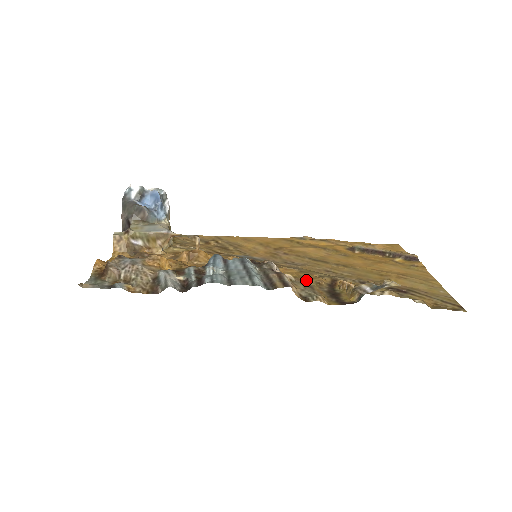
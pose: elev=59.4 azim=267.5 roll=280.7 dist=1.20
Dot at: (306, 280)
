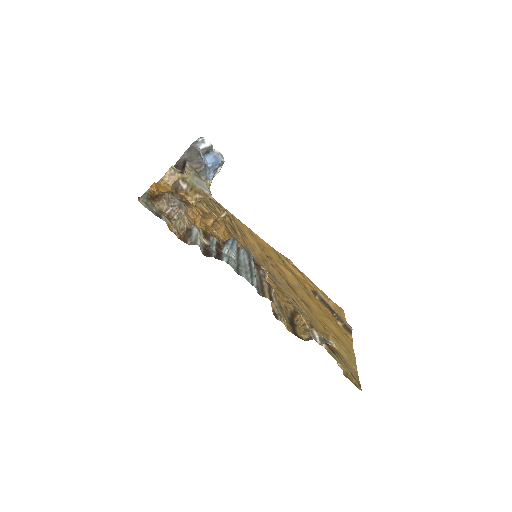
Dot at: (280, 299)
